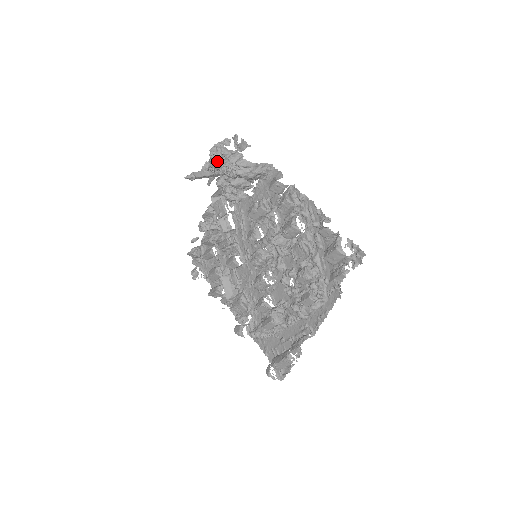
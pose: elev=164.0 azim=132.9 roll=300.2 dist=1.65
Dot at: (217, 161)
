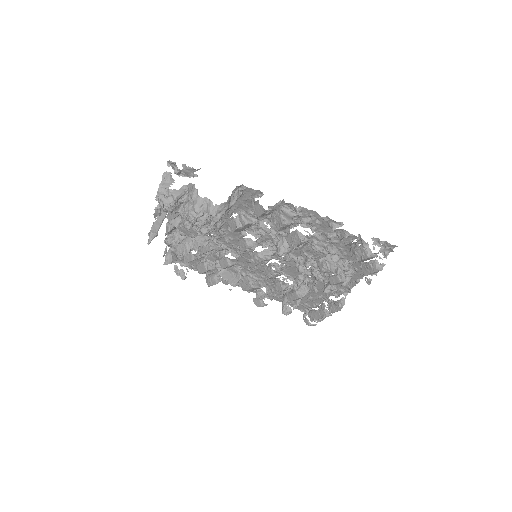
Dot at: (174, 209)
